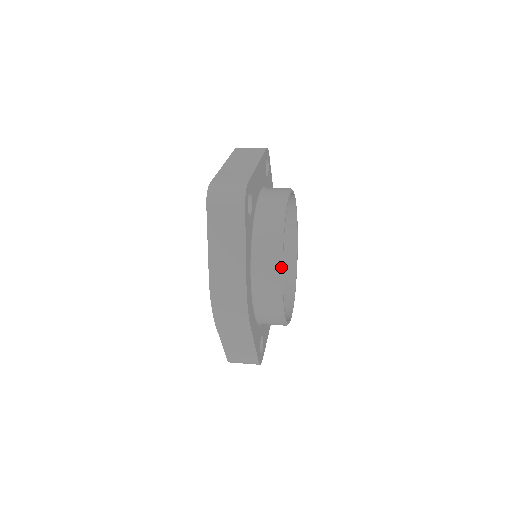
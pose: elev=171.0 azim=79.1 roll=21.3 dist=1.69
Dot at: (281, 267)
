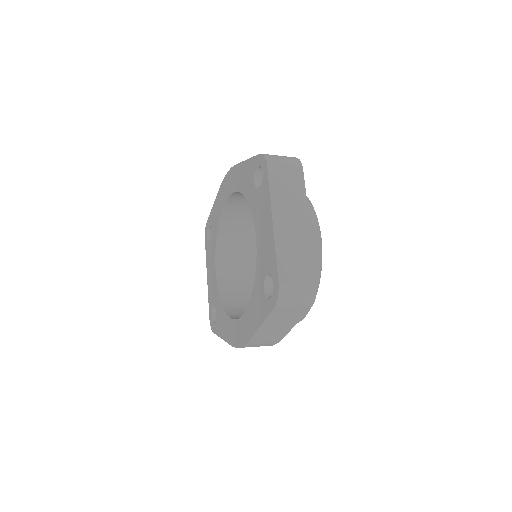
Dot at: occluded
